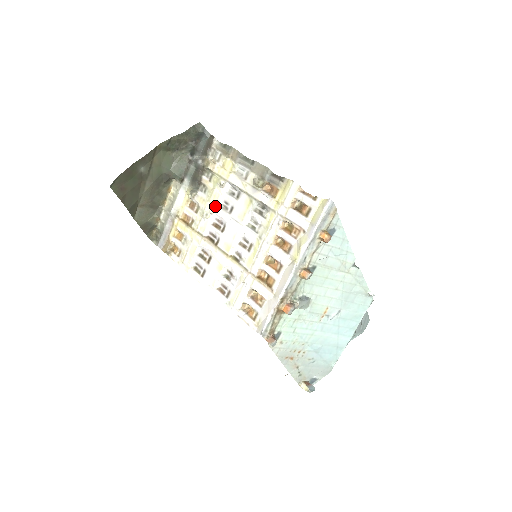
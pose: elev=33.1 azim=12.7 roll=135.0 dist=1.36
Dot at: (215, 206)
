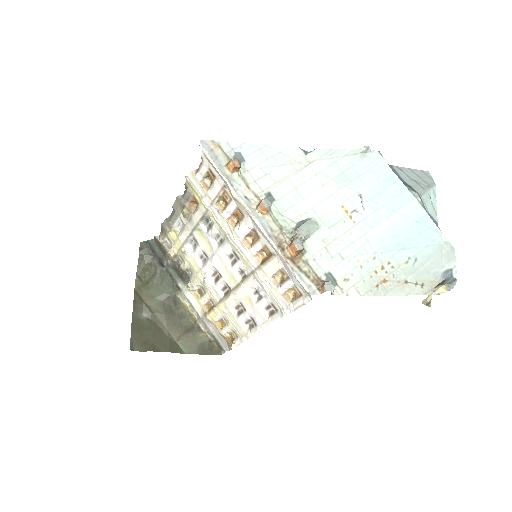
Dot at: (200, 270)
